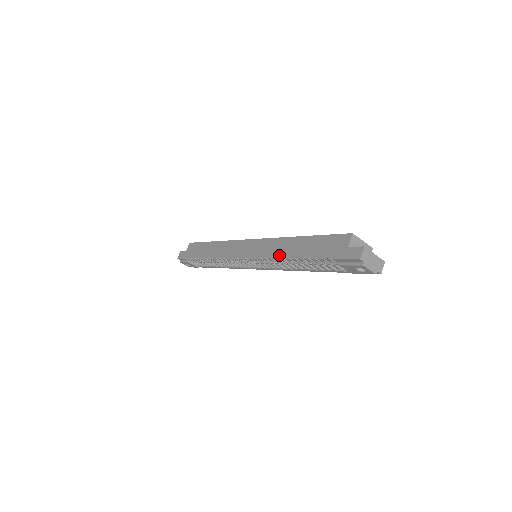
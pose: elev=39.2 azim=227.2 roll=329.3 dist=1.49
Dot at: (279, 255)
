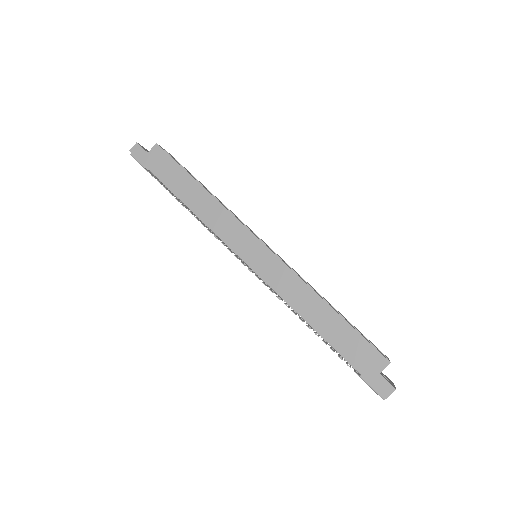
Dot at: (297, 306)
